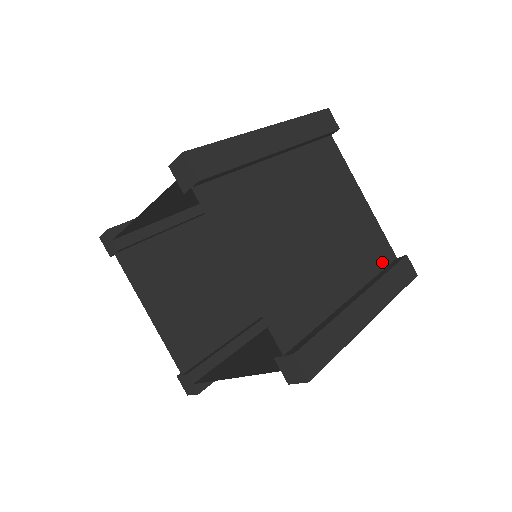
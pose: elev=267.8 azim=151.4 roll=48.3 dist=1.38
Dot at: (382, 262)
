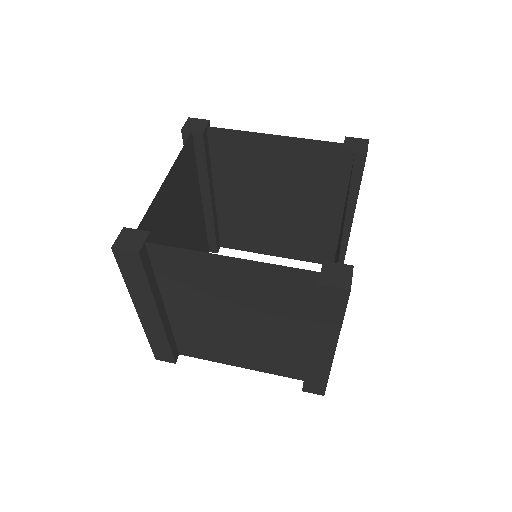
Dot at: (321, 251)
